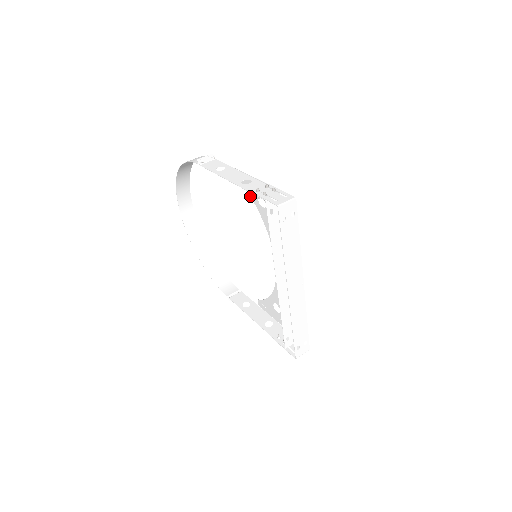
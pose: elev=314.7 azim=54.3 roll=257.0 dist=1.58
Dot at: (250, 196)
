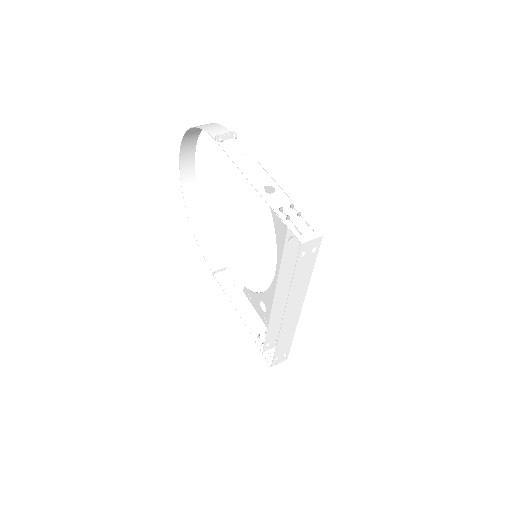
Dot at: occluded
